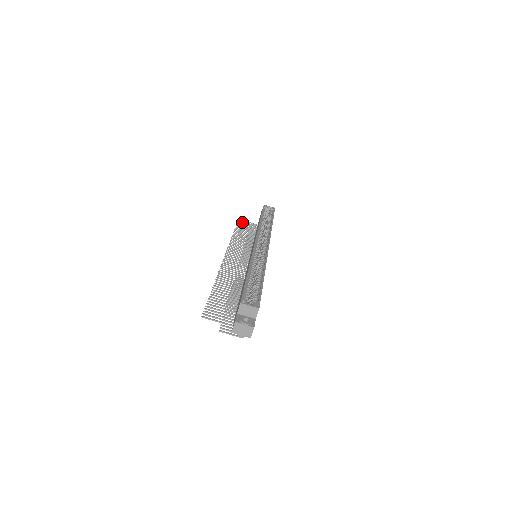
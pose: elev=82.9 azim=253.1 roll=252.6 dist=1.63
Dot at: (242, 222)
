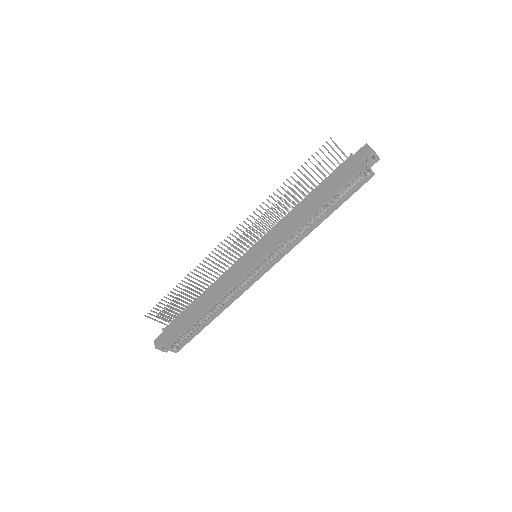
Dot at: (327, 149)
